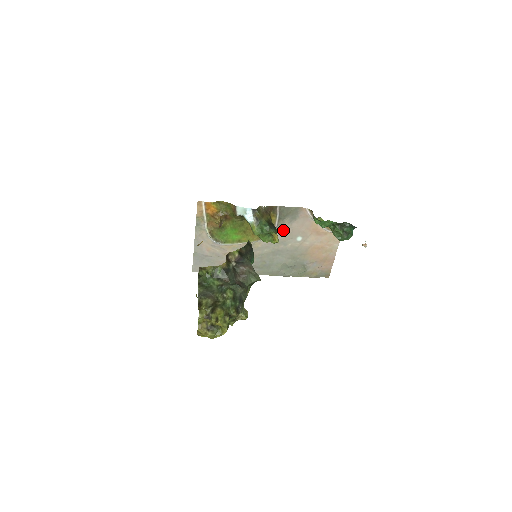
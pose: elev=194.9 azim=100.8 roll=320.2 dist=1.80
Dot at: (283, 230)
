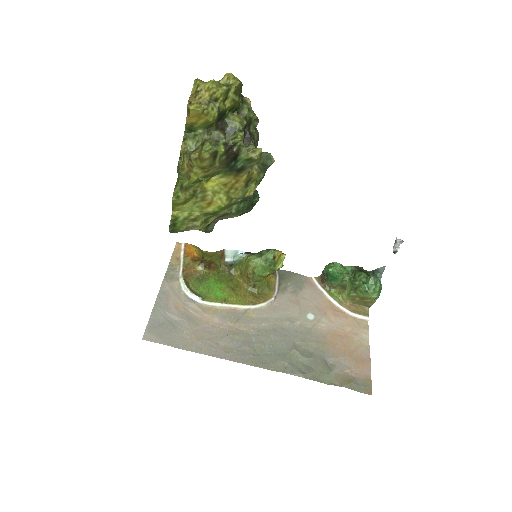
Dot at: (286, 300)
